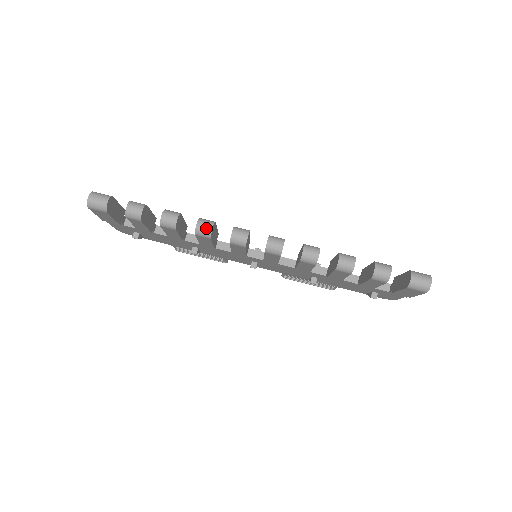
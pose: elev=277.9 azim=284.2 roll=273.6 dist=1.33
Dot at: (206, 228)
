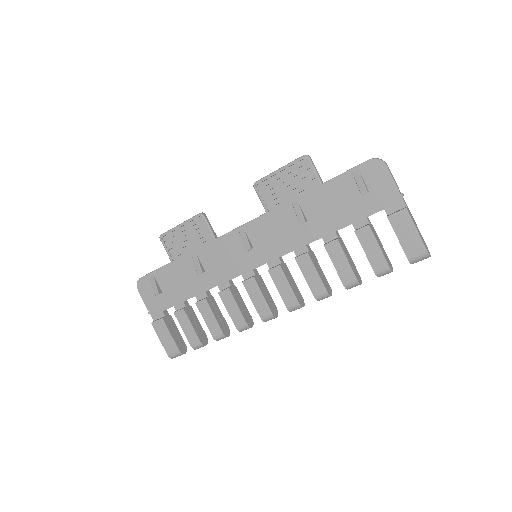
Dot at: occluded
